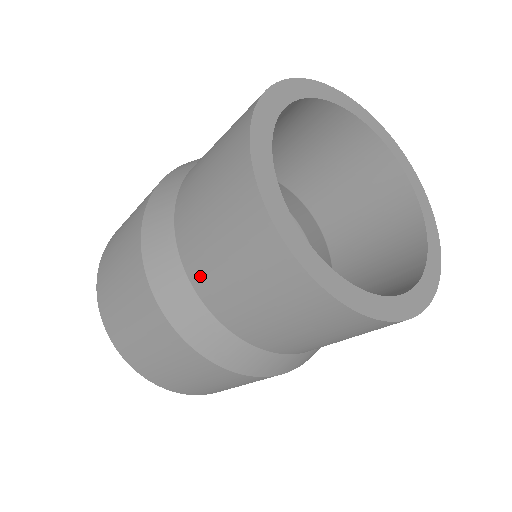
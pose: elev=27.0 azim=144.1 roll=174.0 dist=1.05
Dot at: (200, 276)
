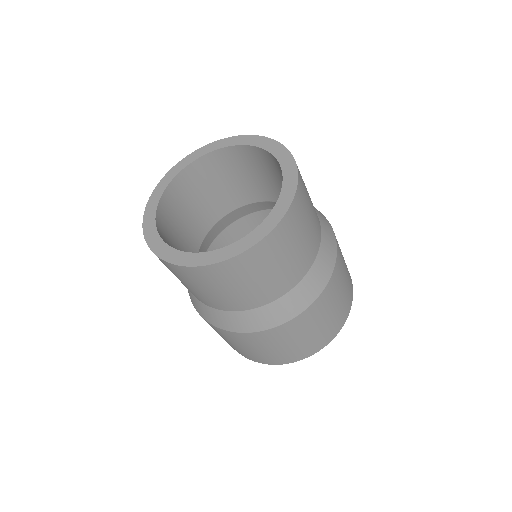
Dot at: occluded
